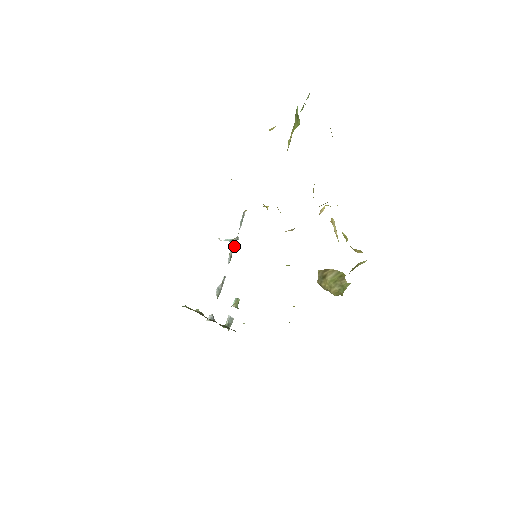
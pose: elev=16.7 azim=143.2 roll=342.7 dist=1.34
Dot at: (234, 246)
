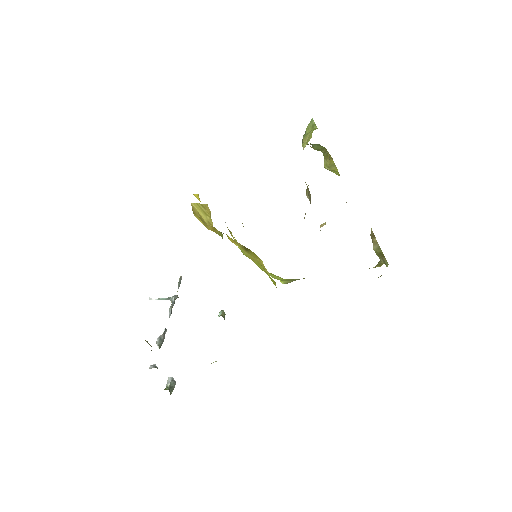
Dot at: (174, 302)
